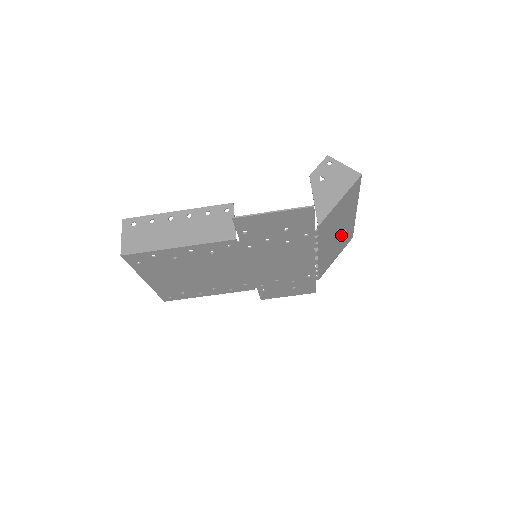
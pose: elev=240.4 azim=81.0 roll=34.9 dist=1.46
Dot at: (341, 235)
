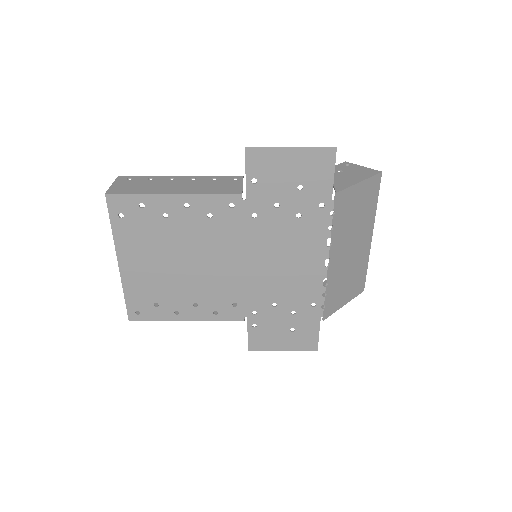
Dot at: (354, 261)
